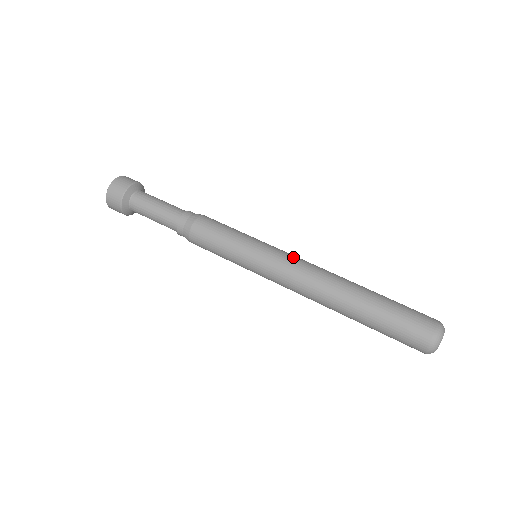
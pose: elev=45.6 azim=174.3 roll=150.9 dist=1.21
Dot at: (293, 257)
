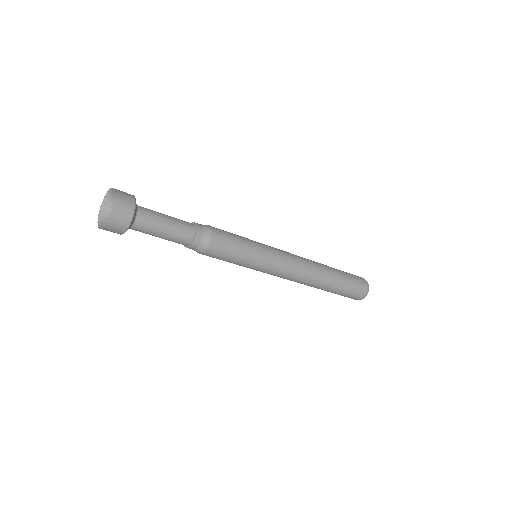
Dot at: (285, 251)
